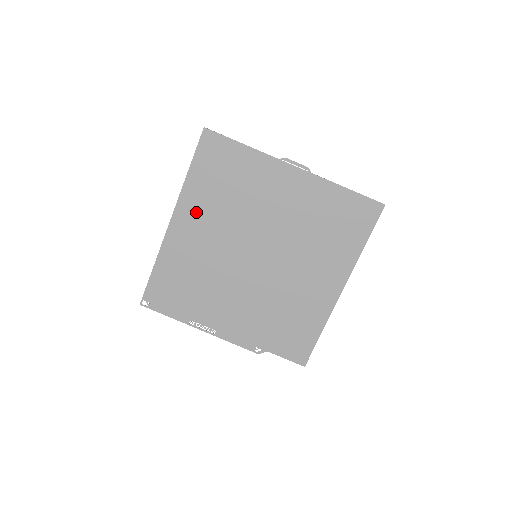
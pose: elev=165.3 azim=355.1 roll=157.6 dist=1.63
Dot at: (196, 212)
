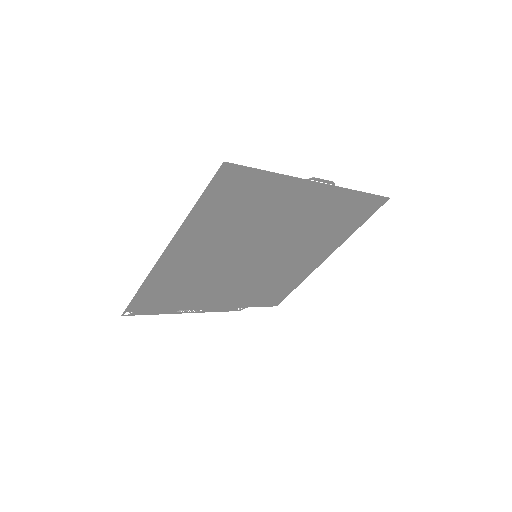
Dot at: (198, 239)
